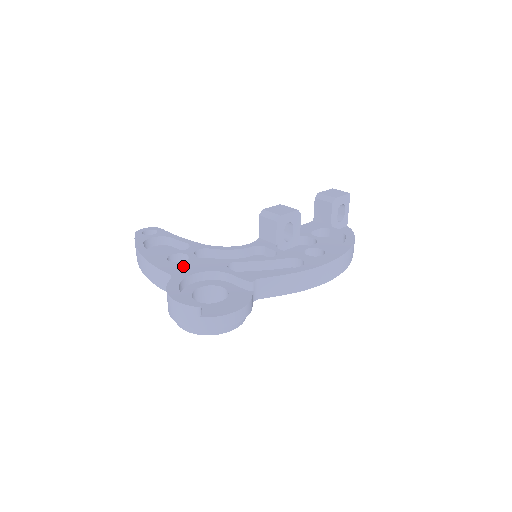
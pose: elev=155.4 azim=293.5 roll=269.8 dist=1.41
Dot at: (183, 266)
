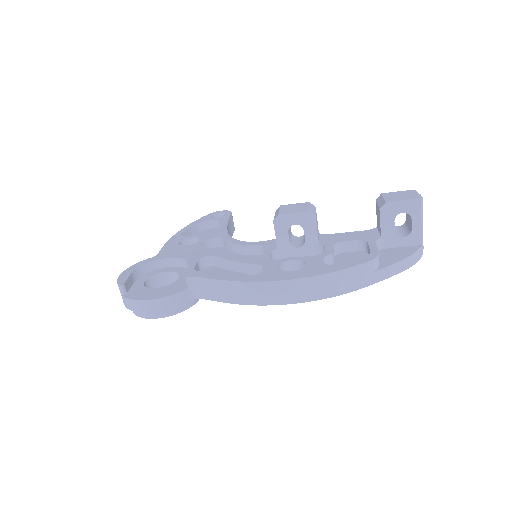
Dot at: (177, 249)
